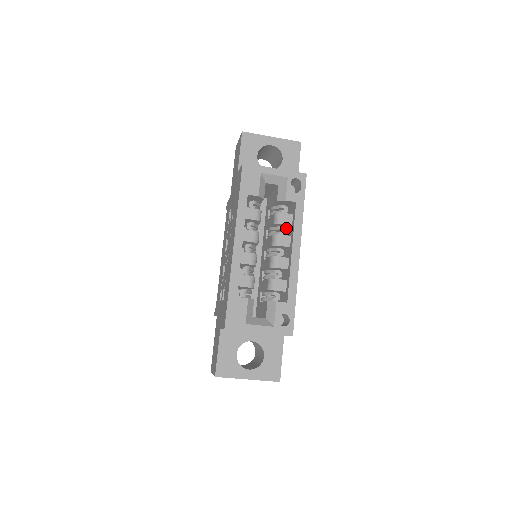
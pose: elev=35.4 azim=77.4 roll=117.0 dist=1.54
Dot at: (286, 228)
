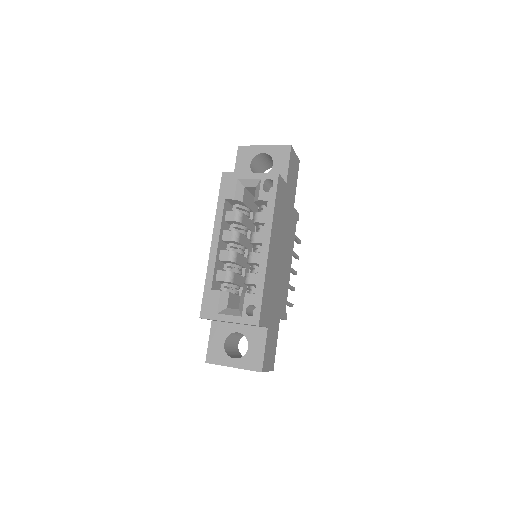
Dot at: occluded
